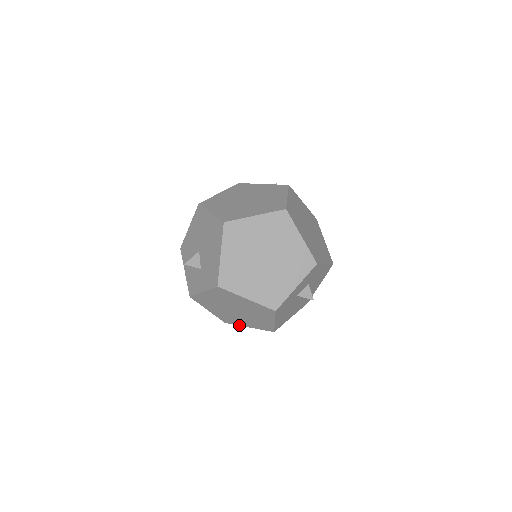
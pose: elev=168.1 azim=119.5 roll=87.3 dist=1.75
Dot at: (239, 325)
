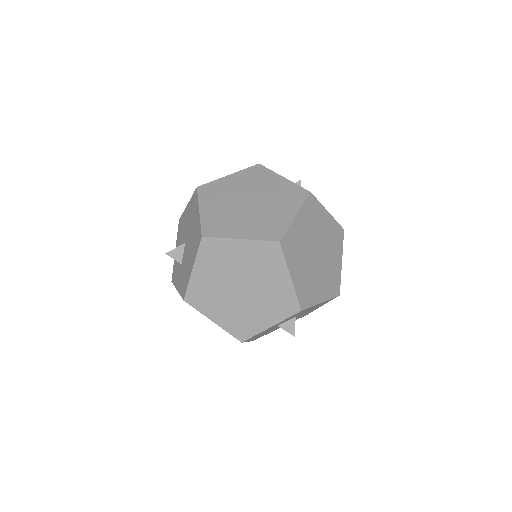
Dot at: occluded
